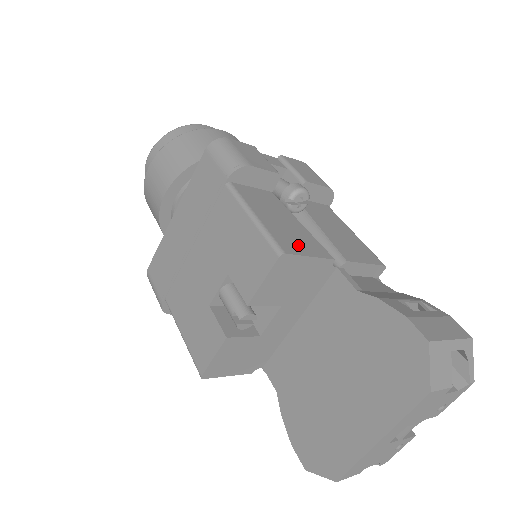
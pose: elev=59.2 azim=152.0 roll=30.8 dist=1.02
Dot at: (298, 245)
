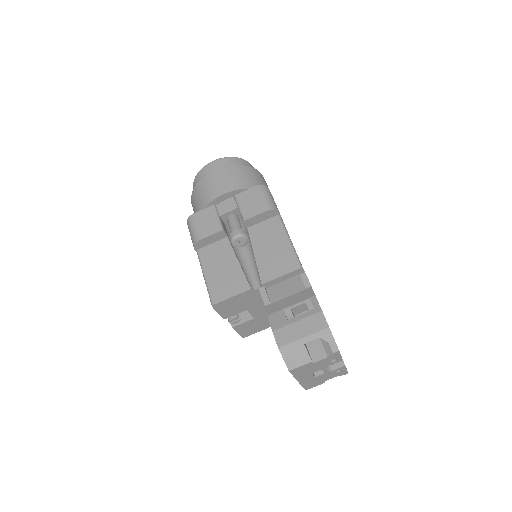
Dot at: (226, 290)
